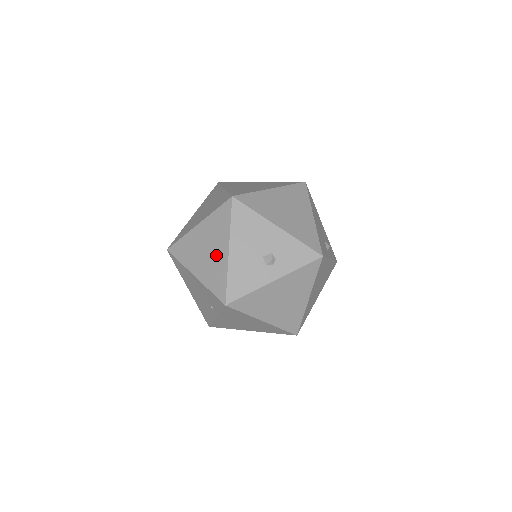
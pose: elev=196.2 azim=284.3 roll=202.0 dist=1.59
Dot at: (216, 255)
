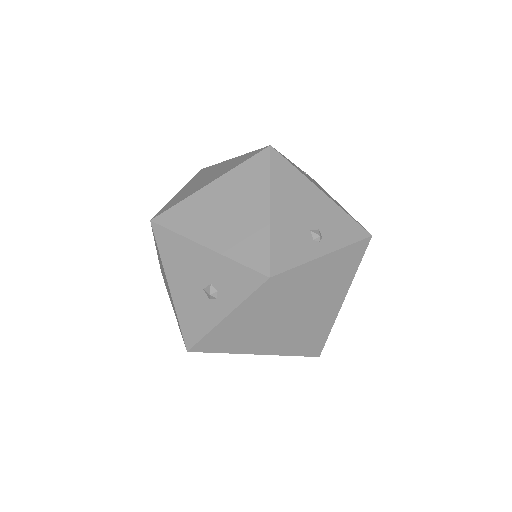
Dot at: occluded
